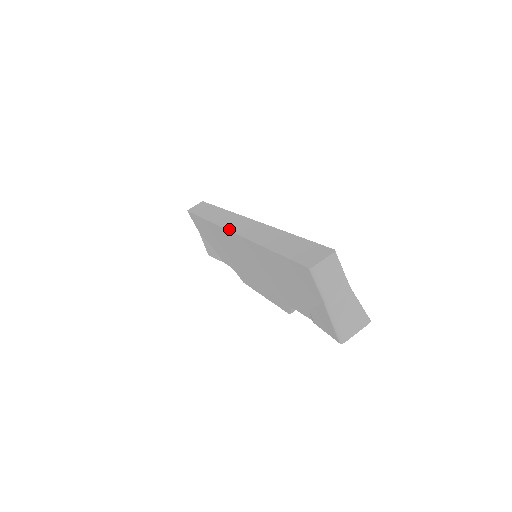
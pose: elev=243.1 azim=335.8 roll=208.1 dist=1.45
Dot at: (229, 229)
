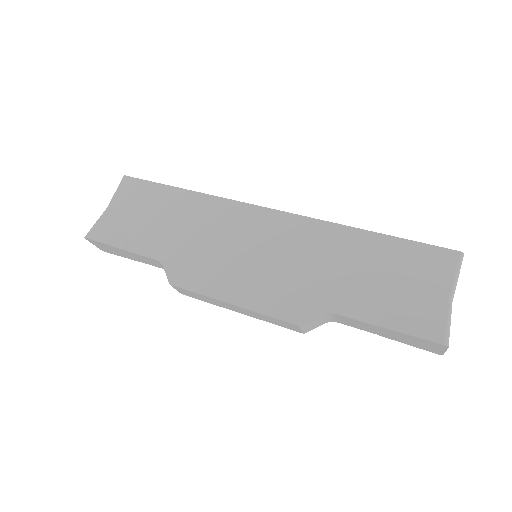
Dot at: (263, 207)
